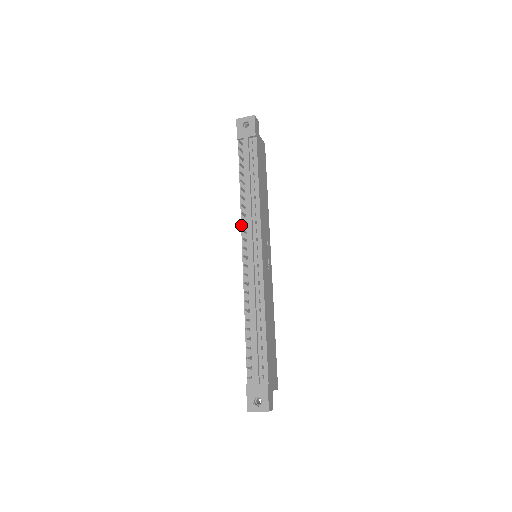
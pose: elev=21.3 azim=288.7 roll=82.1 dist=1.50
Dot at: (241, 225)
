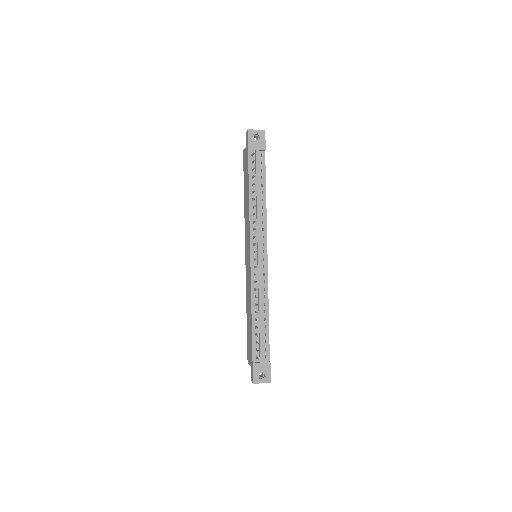
Dot at: (250, 230)
